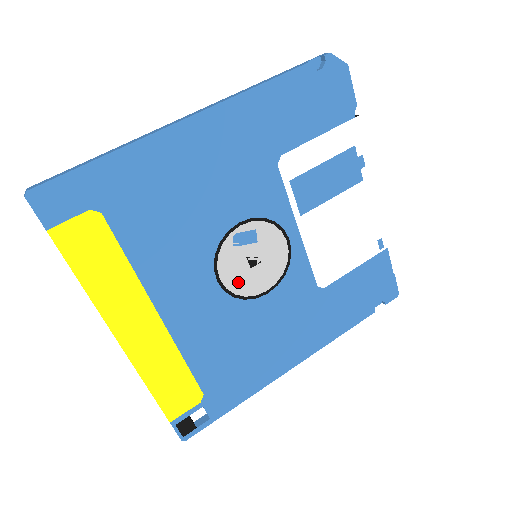
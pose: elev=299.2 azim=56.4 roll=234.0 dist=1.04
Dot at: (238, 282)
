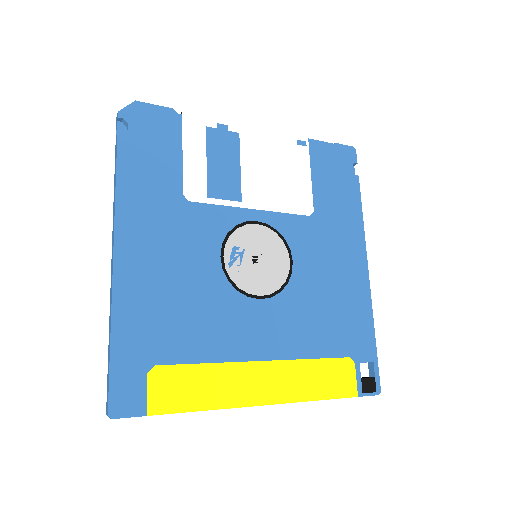
Dot at: (270, 282)
